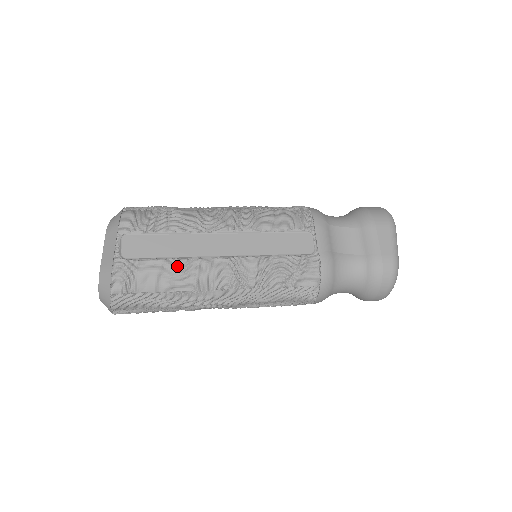
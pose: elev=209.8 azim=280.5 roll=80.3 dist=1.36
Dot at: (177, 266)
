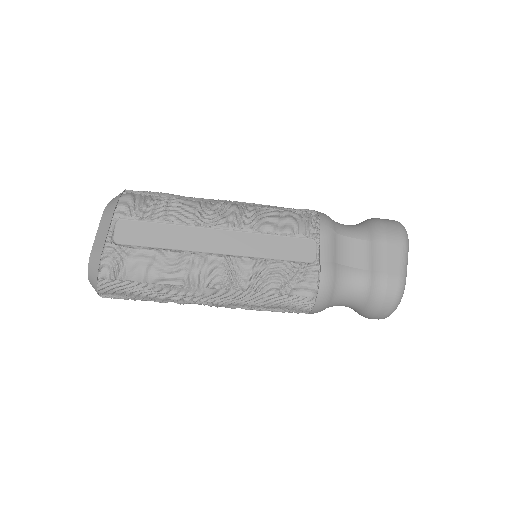
Dot at: (169, 258)
